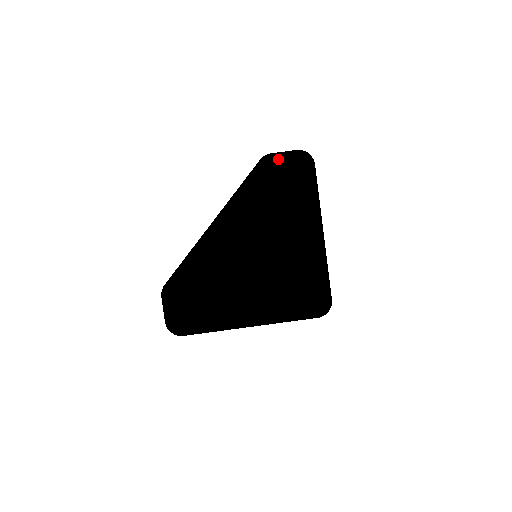
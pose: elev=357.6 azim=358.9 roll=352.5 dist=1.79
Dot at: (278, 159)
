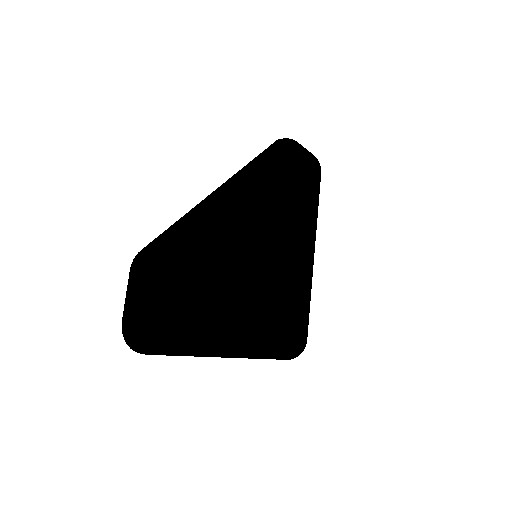
Dot at: (305, 150)
